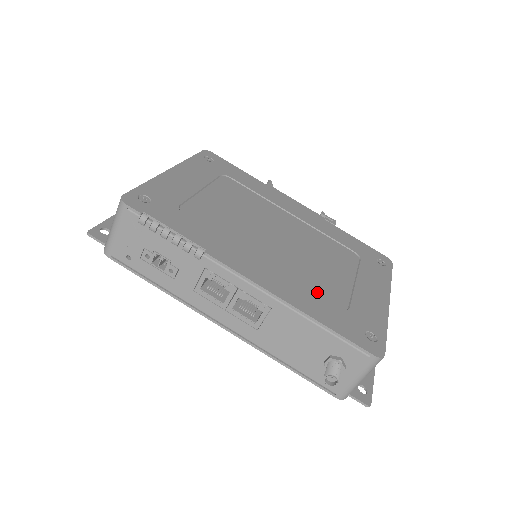
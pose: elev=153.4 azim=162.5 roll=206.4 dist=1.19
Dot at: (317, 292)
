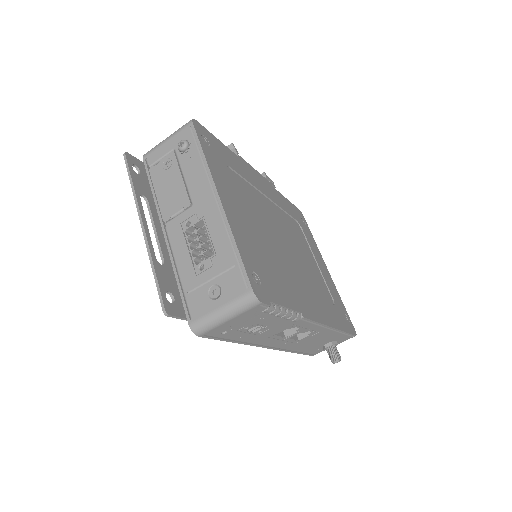
Dot at: (324, 297)
